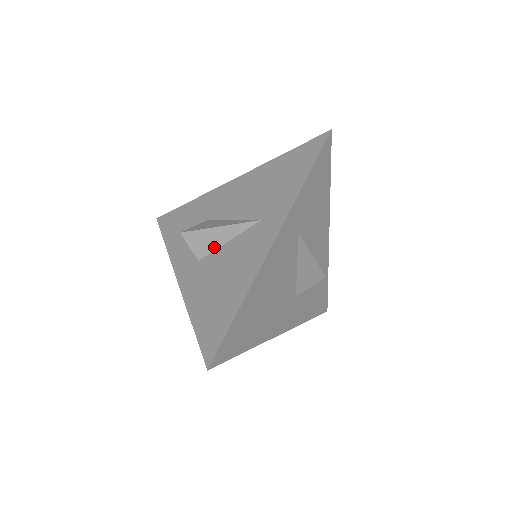
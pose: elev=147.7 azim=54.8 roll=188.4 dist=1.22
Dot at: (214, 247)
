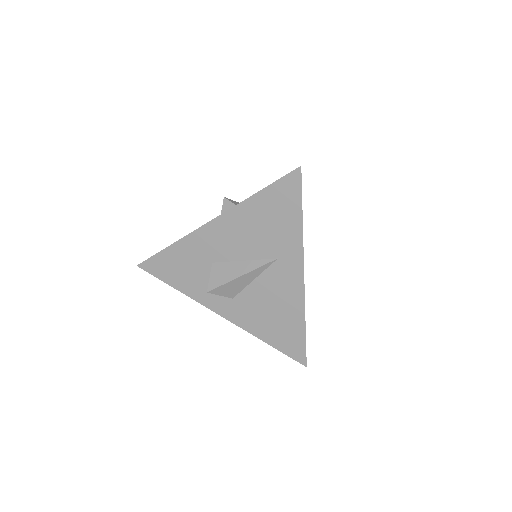
Dot at: (243, 287)
